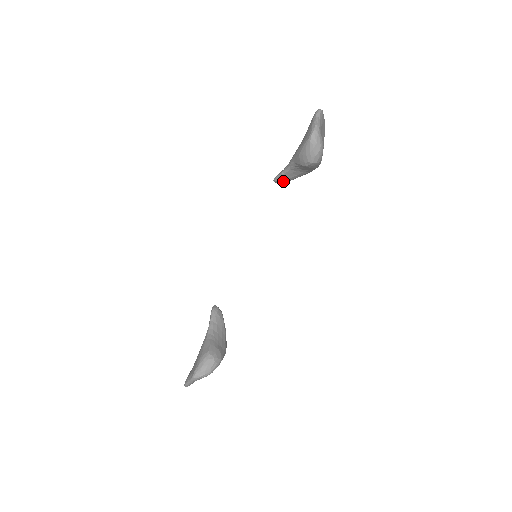
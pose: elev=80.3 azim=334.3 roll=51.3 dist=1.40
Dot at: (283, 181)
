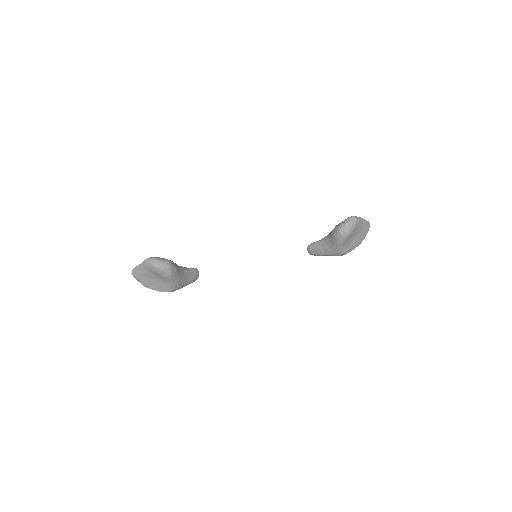
Dot at: (312, 249)
